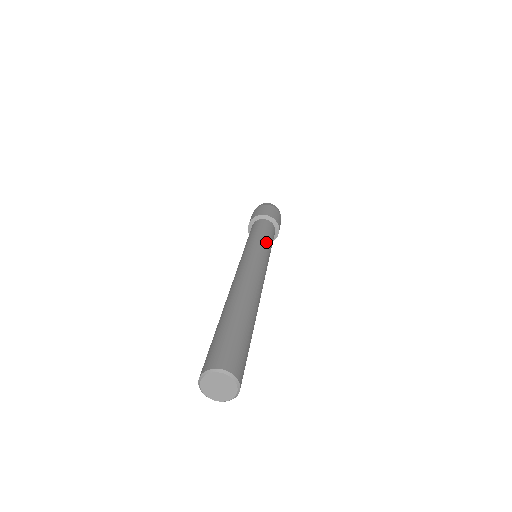
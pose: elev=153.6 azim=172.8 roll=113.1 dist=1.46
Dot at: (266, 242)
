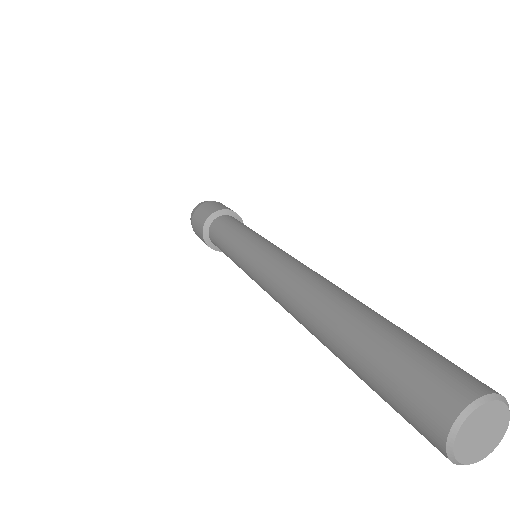
Dot at: (245, 233)
